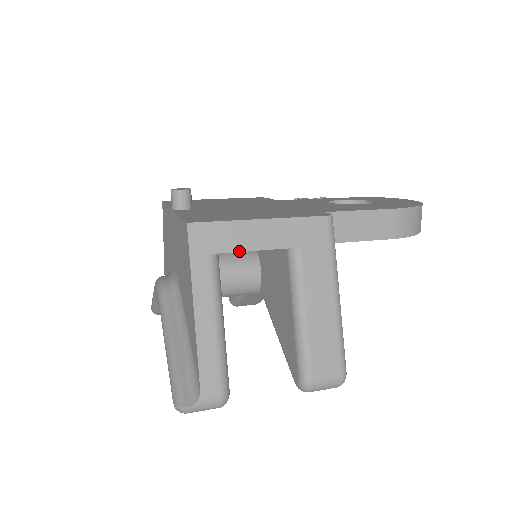
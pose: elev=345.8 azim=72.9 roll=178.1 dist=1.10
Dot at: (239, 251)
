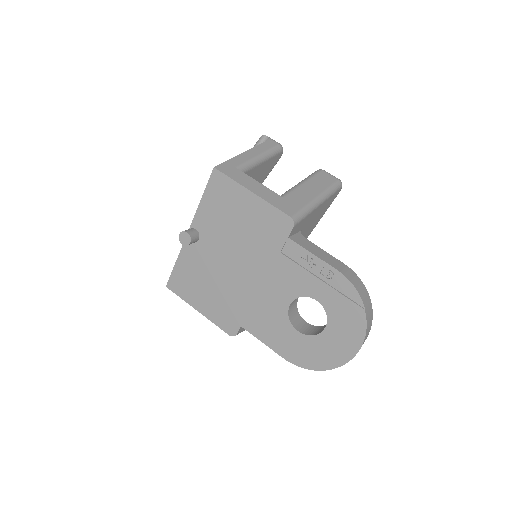
Dot at: occluded
